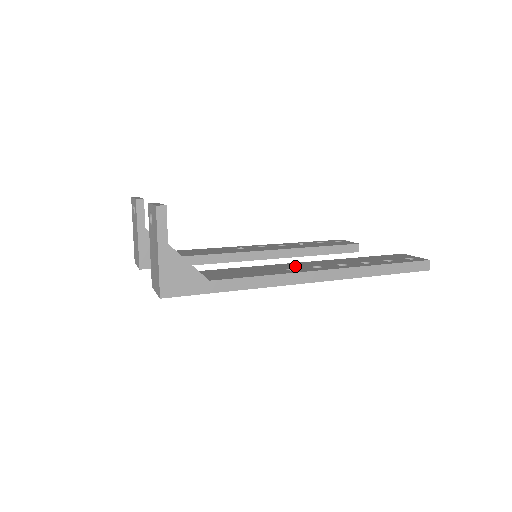
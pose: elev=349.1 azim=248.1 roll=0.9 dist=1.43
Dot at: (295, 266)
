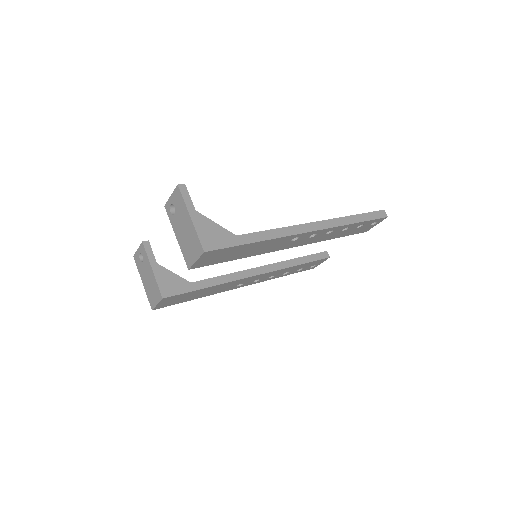
Dot at: occluded
